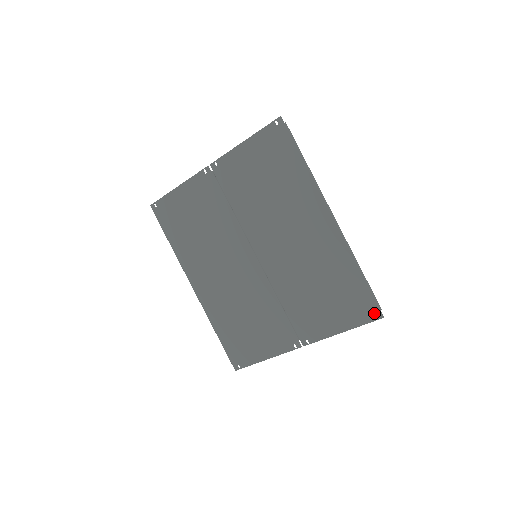
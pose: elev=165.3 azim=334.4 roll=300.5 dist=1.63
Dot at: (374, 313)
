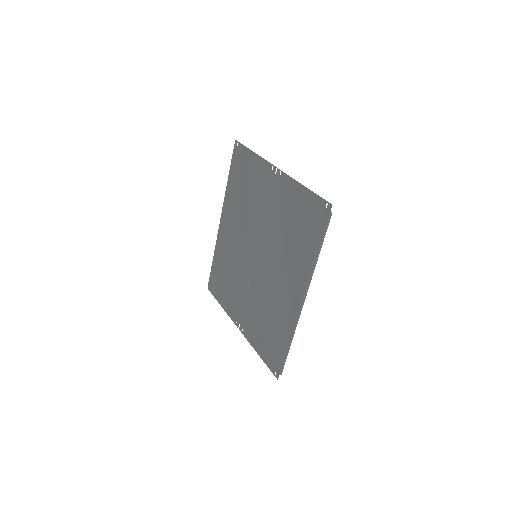
Dot at: (276, 371)
